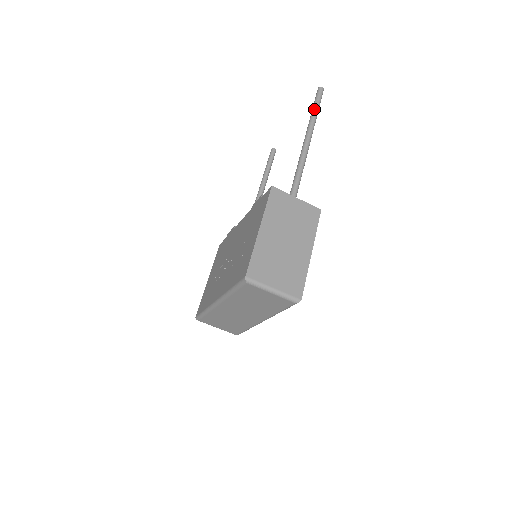
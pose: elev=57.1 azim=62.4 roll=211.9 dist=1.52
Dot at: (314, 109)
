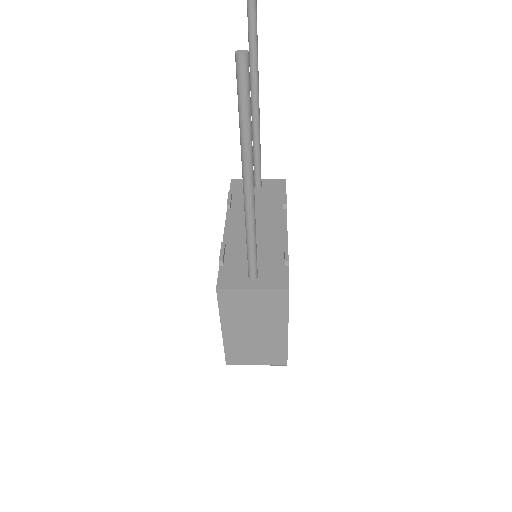
Dot at: (240, 121)
